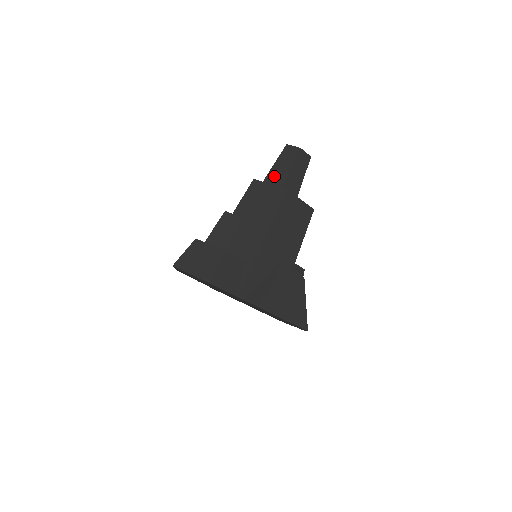
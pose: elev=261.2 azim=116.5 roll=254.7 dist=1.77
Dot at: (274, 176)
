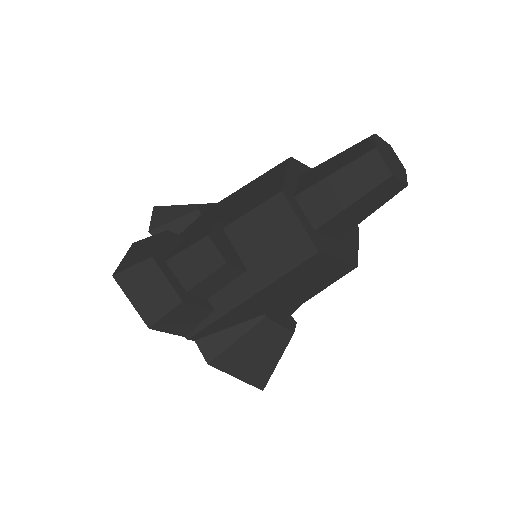
Dot at: (320, 198)
